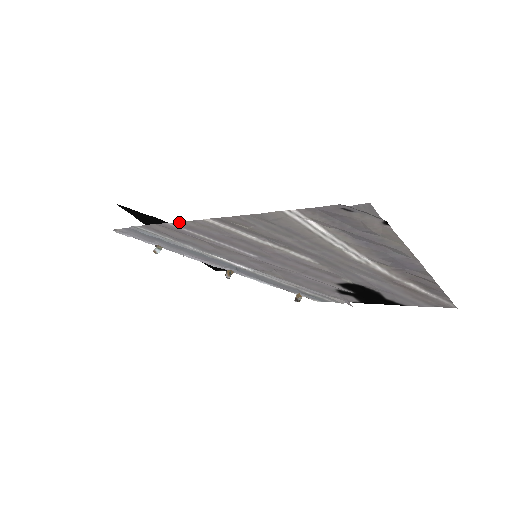
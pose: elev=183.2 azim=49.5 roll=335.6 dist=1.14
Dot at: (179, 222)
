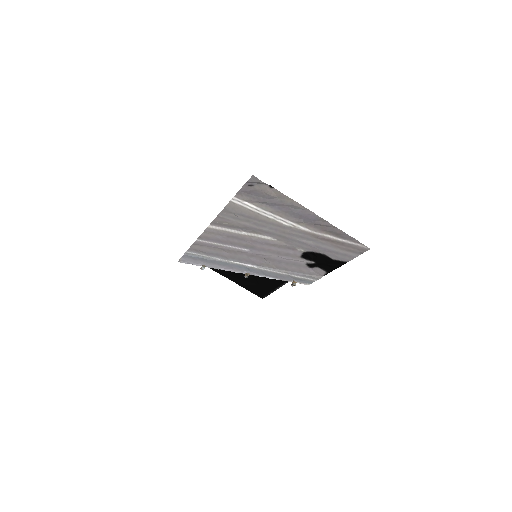
Dot at: (200, 236)
